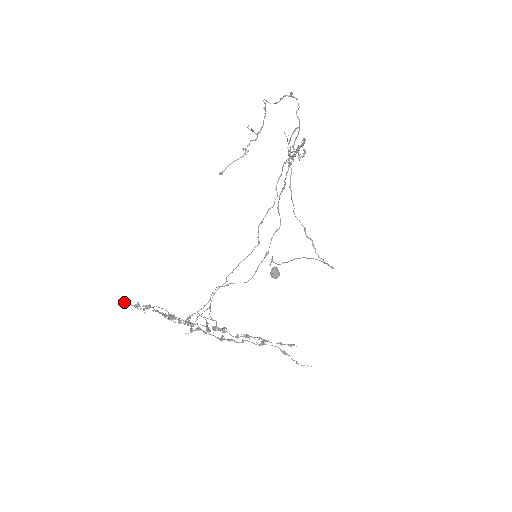
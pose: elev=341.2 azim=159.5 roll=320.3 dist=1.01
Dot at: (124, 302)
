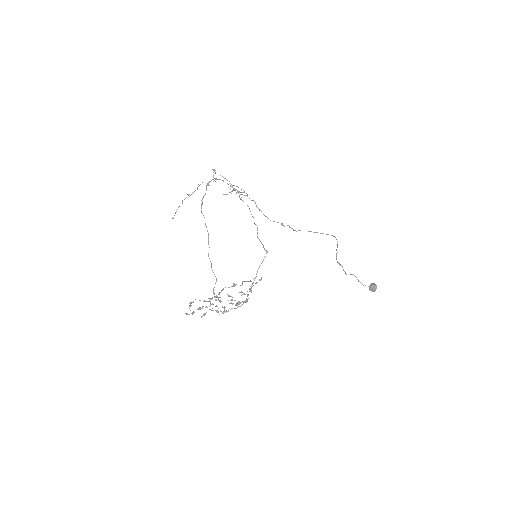
Dot at: (186, 314)
